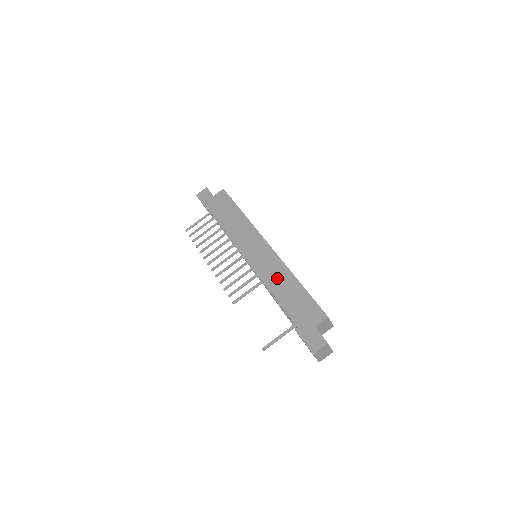
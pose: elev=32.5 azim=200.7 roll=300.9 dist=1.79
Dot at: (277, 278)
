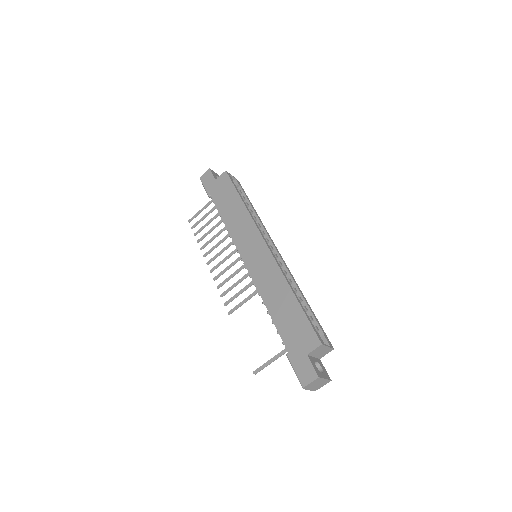
Dot at: (272, 289)
